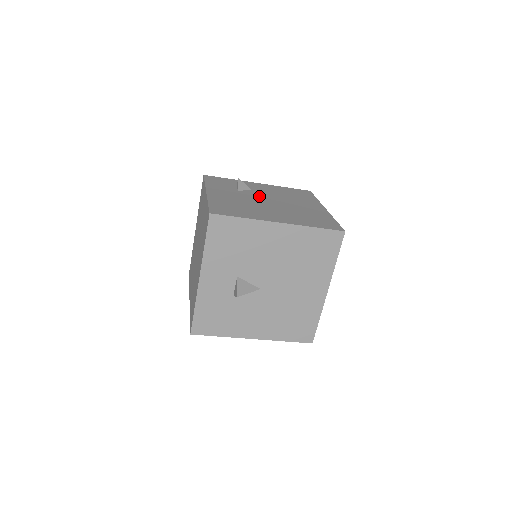
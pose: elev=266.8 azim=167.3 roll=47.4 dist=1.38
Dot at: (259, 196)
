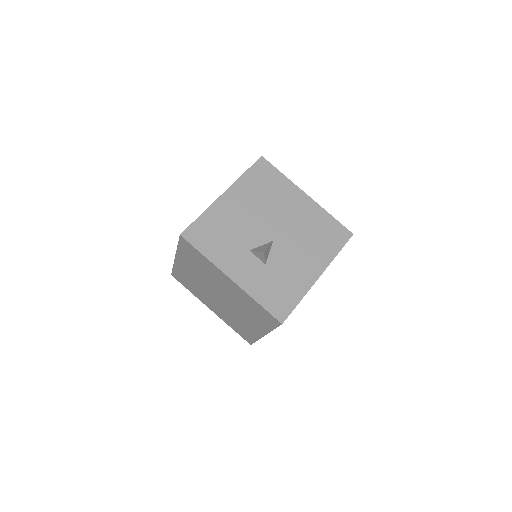
Dot at: occluded
